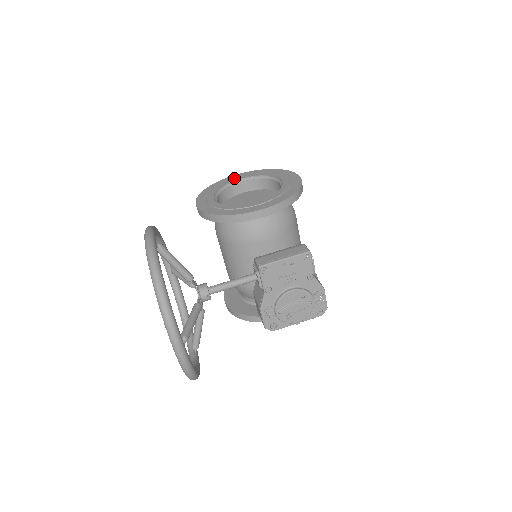
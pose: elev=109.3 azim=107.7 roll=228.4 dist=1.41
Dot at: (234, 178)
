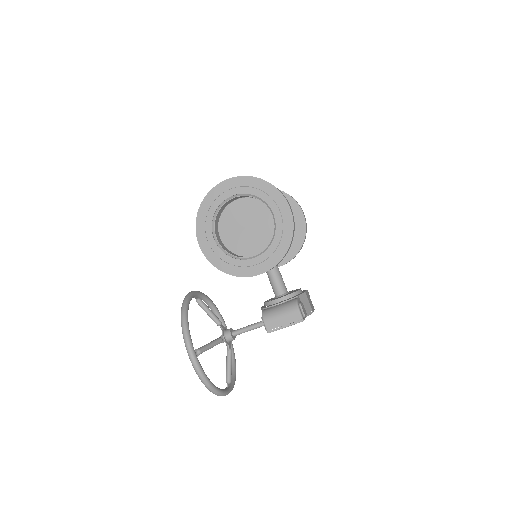
Dot at: (224, 193)
